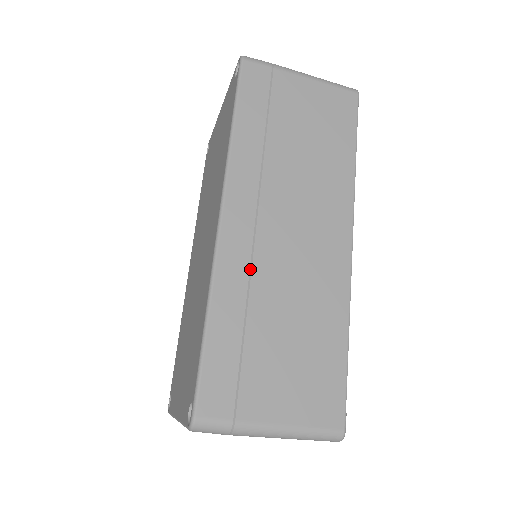
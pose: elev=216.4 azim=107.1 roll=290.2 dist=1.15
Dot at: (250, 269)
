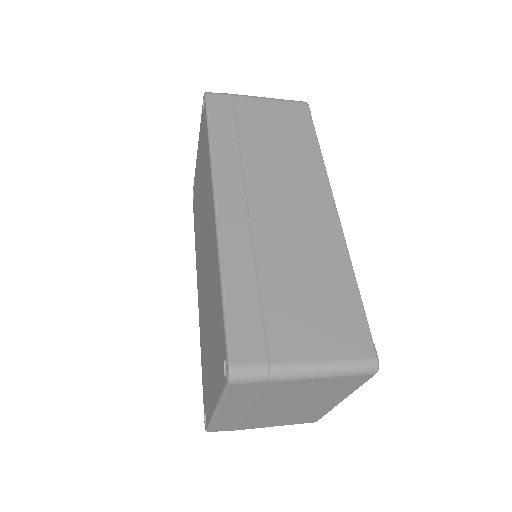
Dot at: (251, 238)
